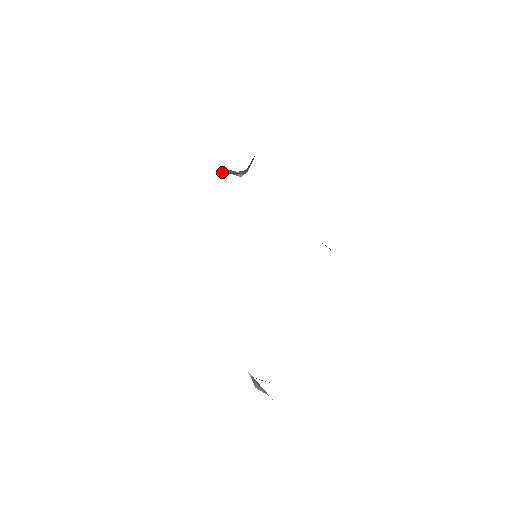
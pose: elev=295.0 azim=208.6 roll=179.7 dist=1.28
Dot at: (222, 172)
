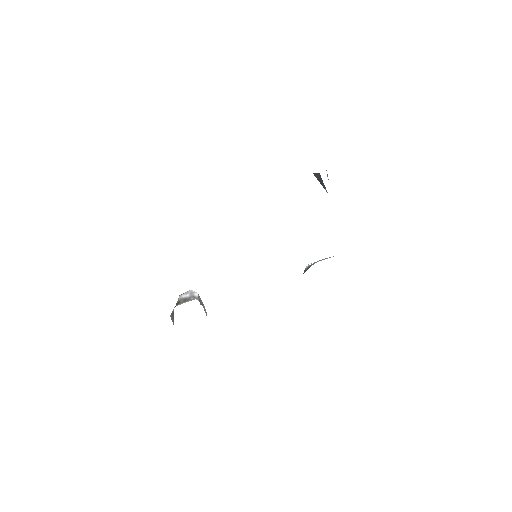
Dot at: (317, 177)
